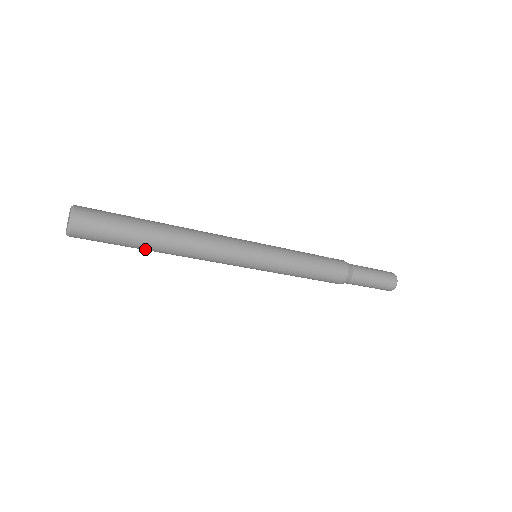
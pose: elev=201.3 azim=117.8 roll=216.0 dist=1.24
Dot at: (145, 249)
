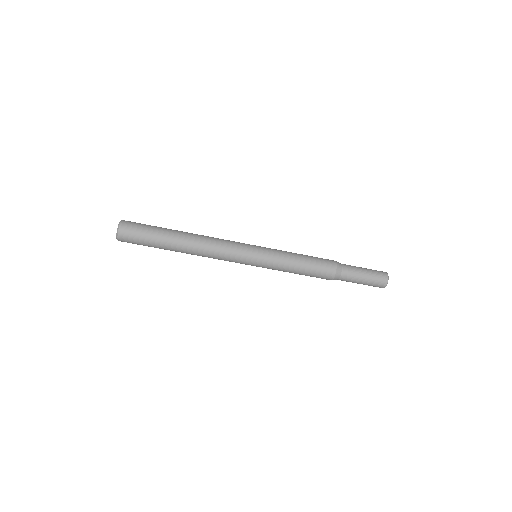
Dot at: (171, 240)
